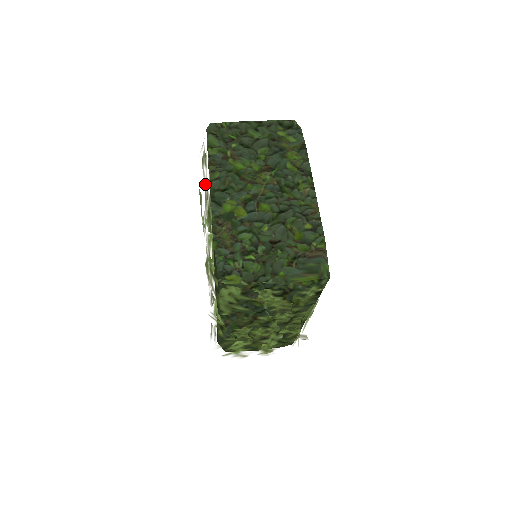
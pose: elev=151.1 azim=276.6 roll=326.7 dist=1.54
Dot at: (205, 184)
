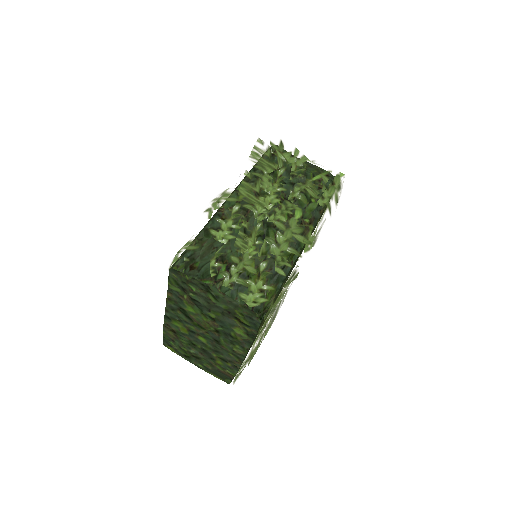
Dot at: occluded
